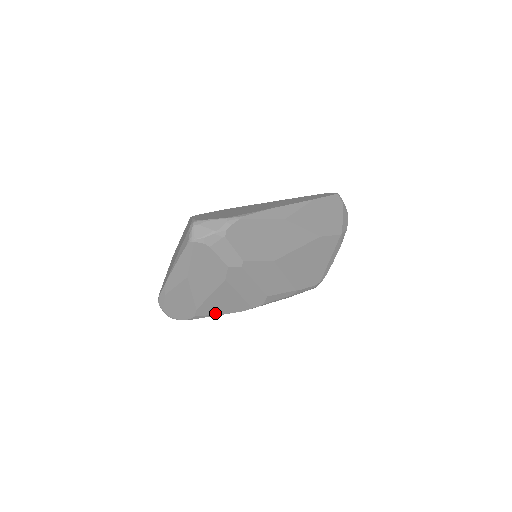
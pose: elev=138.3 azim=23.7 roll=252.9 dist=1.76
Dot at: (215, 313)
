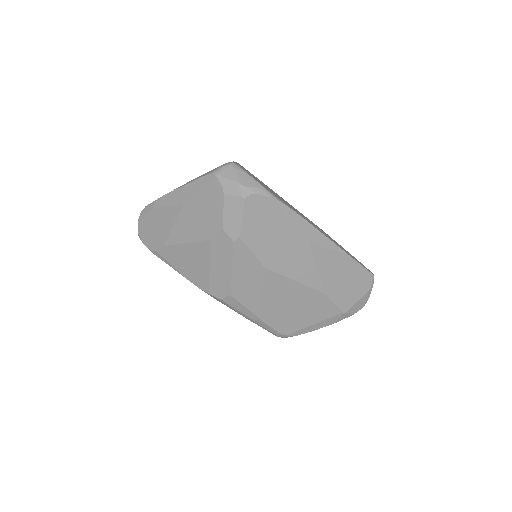
Dot at: (176, 266)
